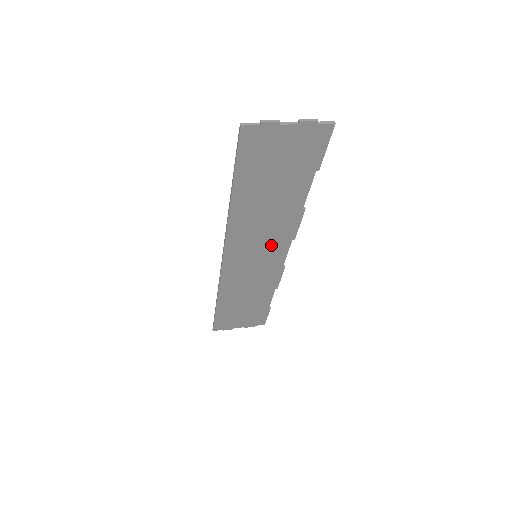
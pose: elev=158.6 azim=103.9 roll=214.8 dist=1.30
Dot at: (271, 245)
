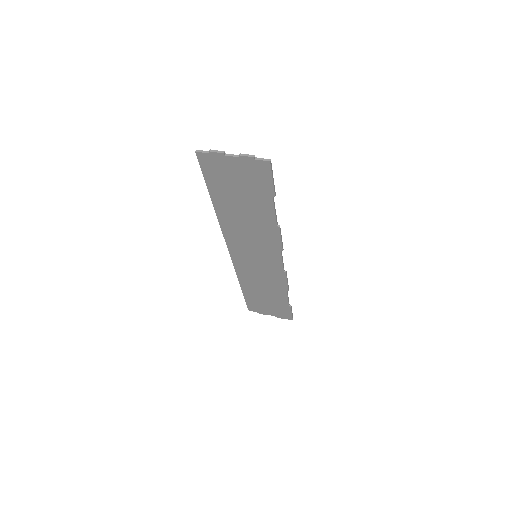
Dot at: (264, 250)
